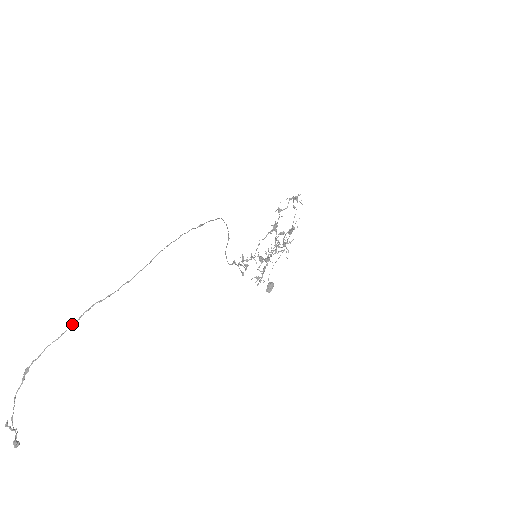
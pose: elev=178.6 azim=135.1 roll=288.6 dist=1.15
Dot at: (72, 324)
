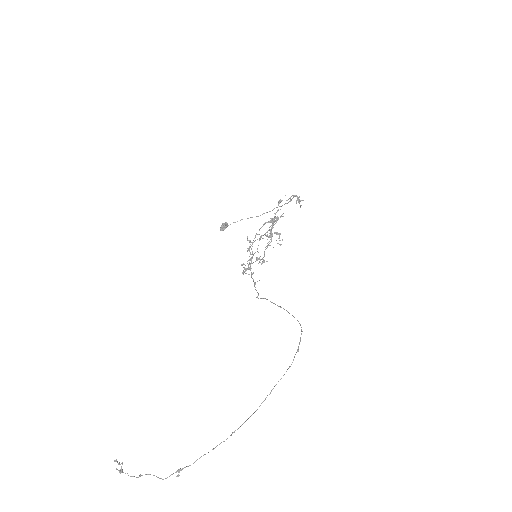
Dot at: occluded
